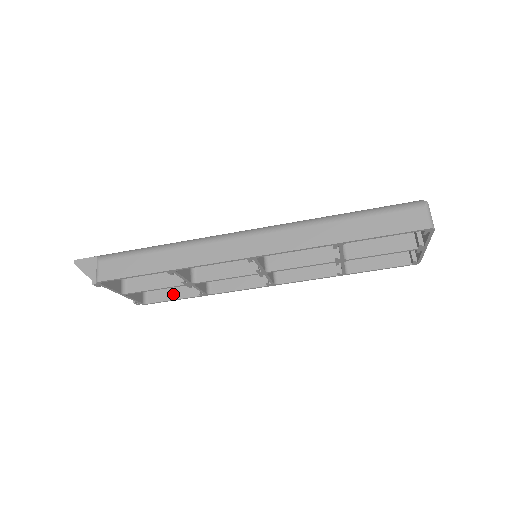
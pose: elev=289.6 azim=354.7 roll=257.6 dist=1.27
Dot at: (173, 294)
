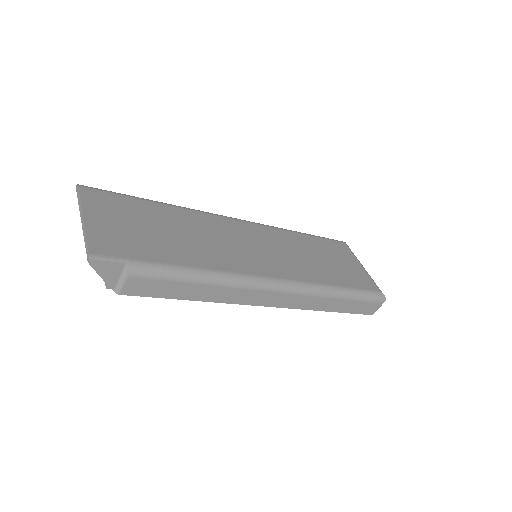
Dot at: occluded
